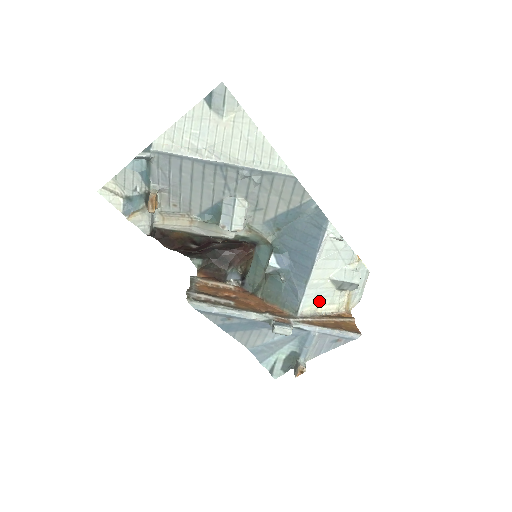
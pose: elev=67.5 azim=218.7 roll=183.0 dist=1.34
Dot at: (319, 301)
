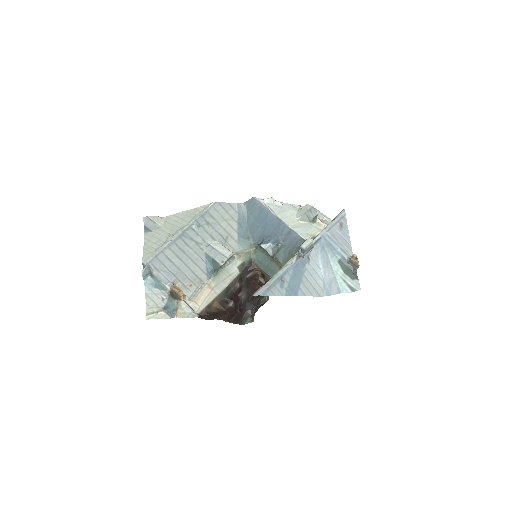
Dot at: (311, 232)
